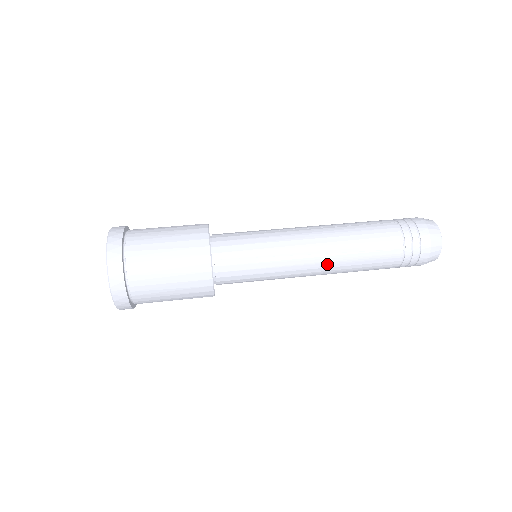
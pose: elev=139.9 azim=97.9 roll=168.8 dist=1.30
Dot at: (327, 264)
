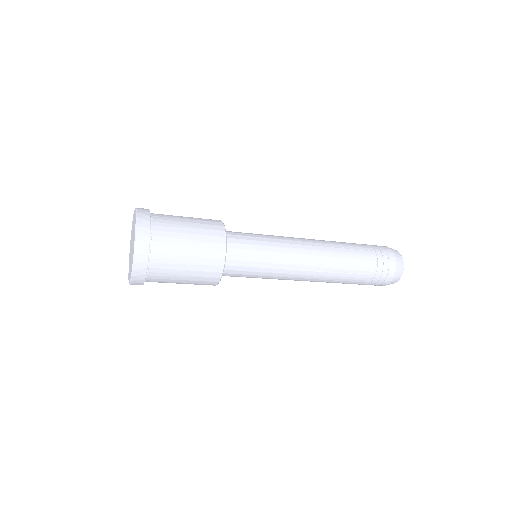
Dot at: (318, 252)
